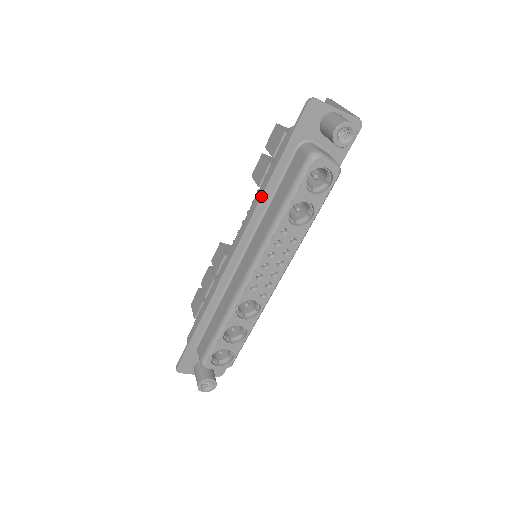
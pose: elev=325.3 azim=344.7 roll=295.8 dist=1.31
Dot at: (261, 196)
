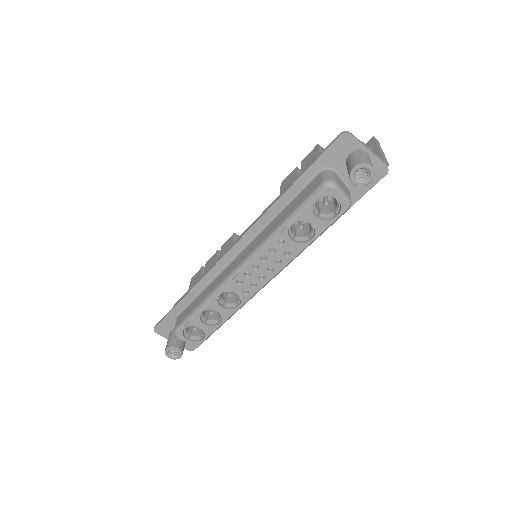
Dot at: (274, 203)
